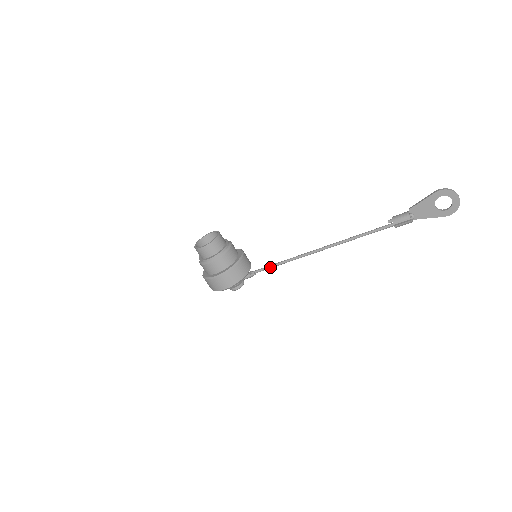
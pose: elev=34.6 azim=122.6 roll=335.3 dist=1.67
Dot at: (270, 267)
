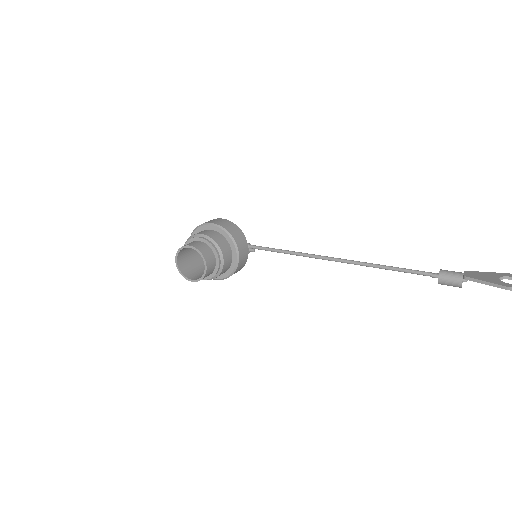
Dot at: occluded
